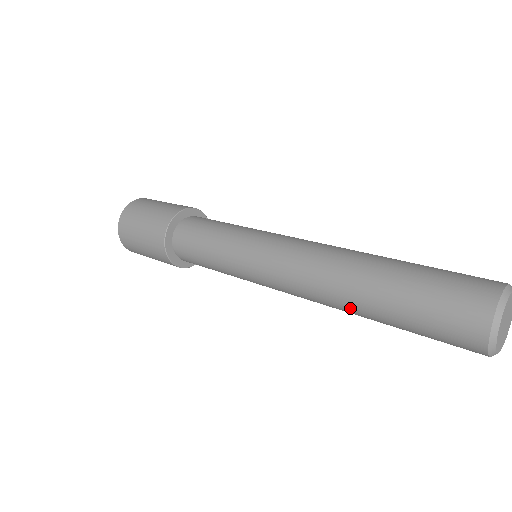
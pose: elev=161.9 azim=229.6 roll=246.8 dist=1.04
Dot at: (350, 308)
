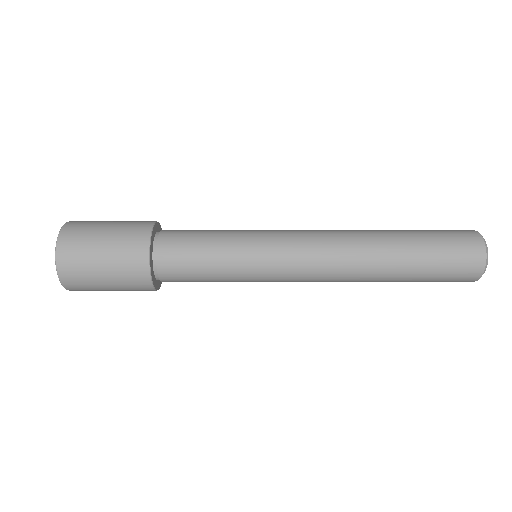
Dot at: (376, 278)
